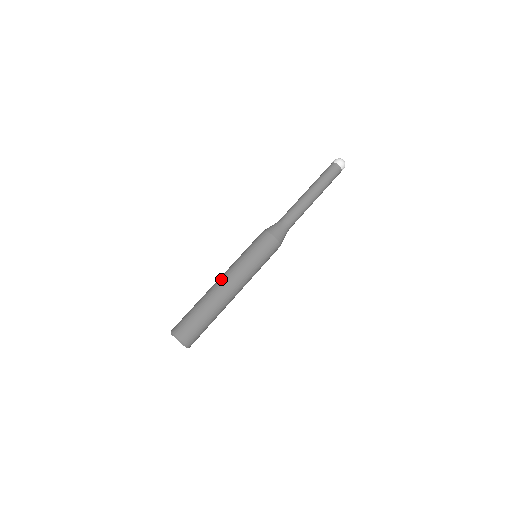
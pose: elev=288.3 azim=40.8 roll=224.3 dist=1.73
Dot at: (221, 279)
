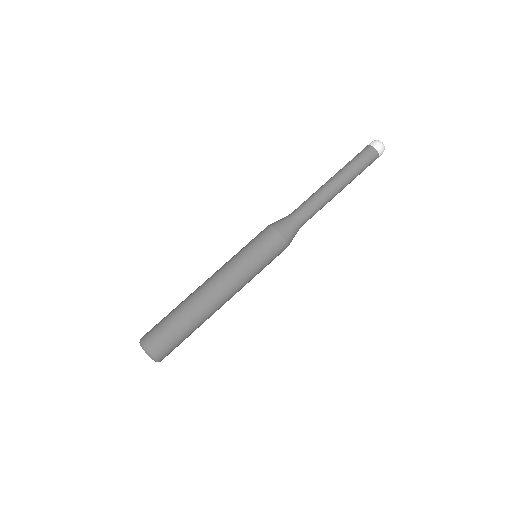
Dot at: occluded
